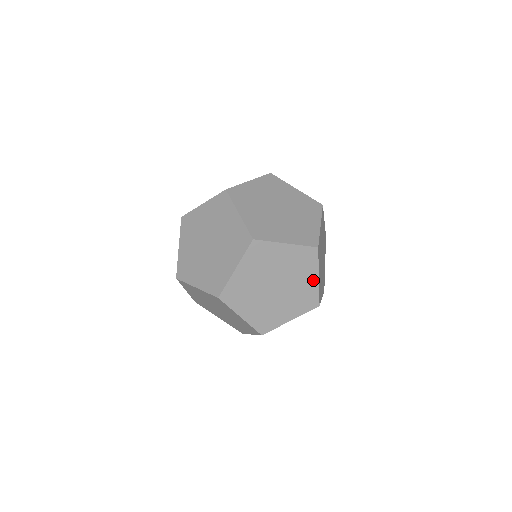
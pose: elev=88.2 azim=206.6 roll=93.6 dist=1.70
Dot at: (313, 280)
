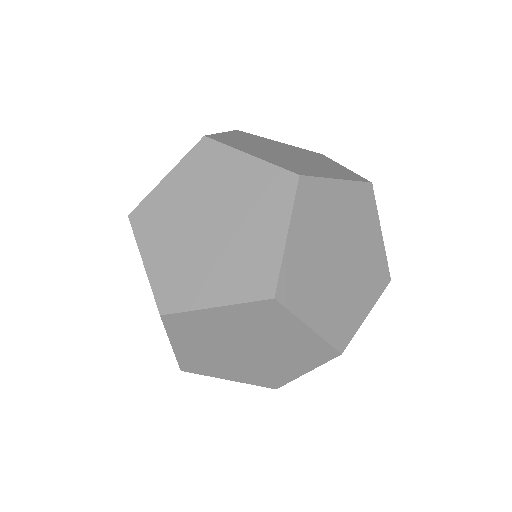
Dot at: (297, 371)
